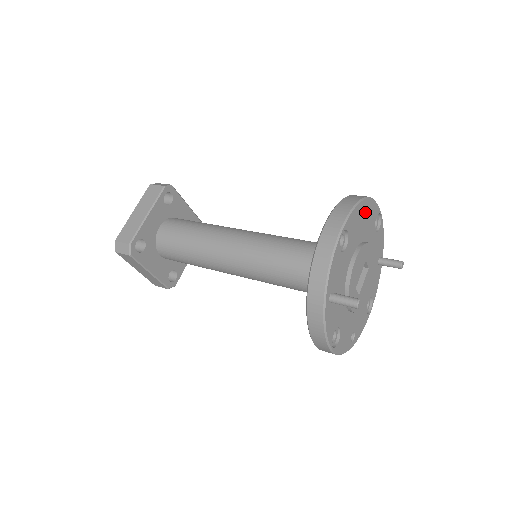
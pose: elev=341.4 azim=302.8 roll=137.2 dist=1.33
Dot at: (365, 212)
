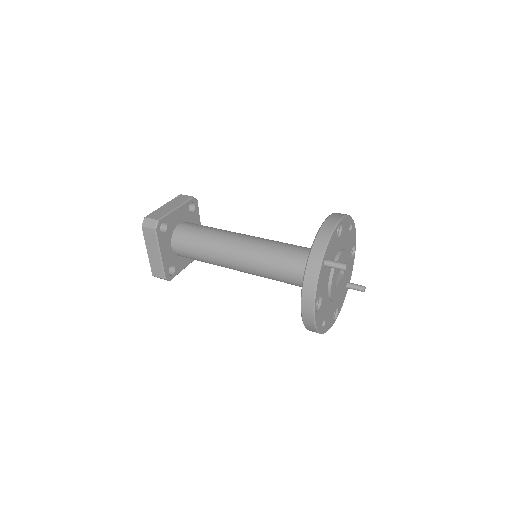
Dot at: (350, 230)
